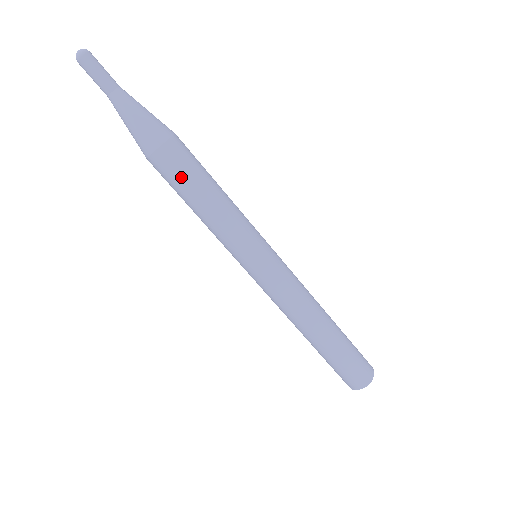
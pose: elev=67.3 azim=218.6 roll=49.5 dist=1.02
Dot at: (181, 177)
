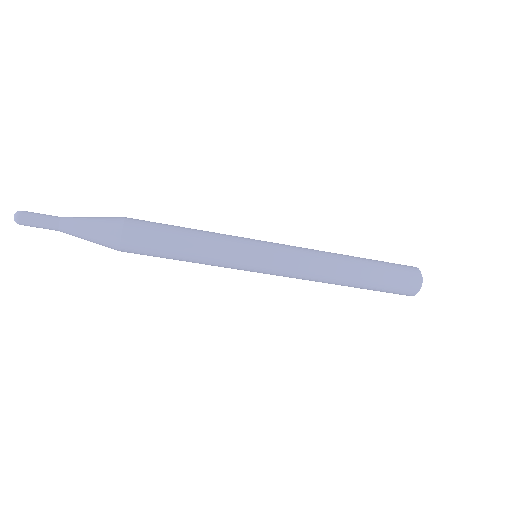
Dot at: (152, 252)
